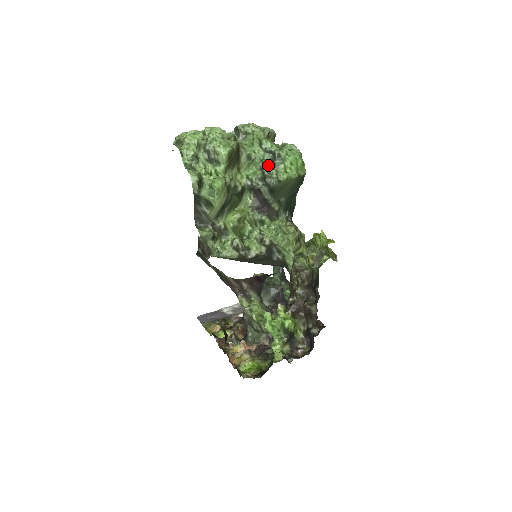
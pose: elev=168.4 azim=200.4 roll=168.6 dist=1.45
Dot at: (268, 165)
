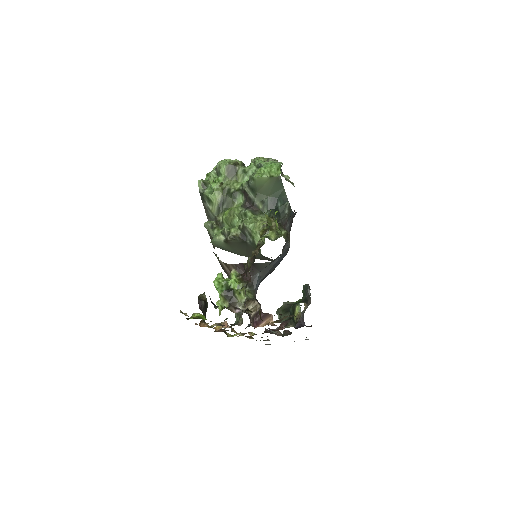
Dot at: occluded
